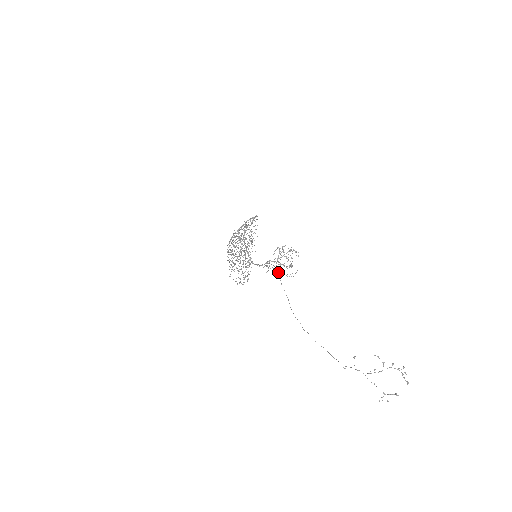
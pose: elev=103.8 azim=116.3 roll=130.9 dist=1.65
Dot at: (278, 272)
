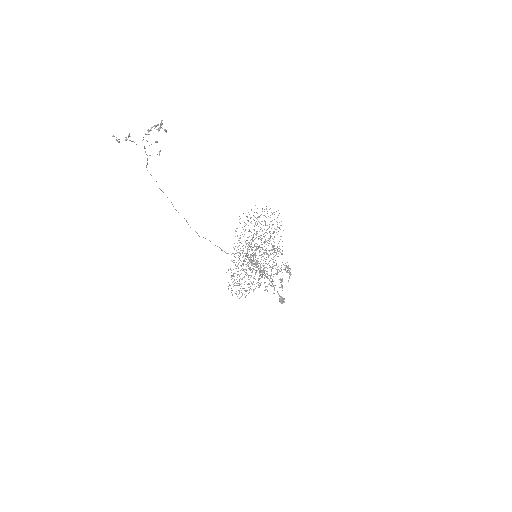
Dot at: occluded
